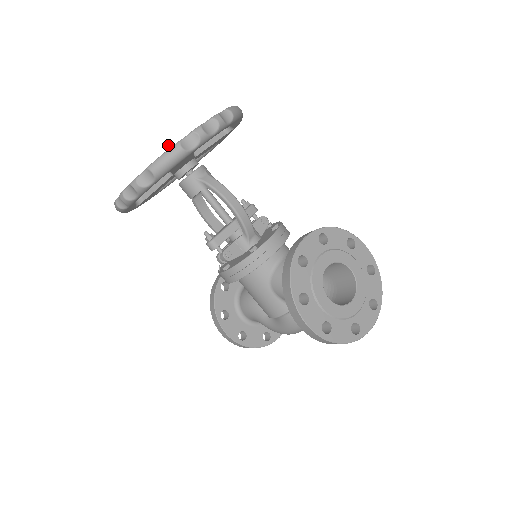
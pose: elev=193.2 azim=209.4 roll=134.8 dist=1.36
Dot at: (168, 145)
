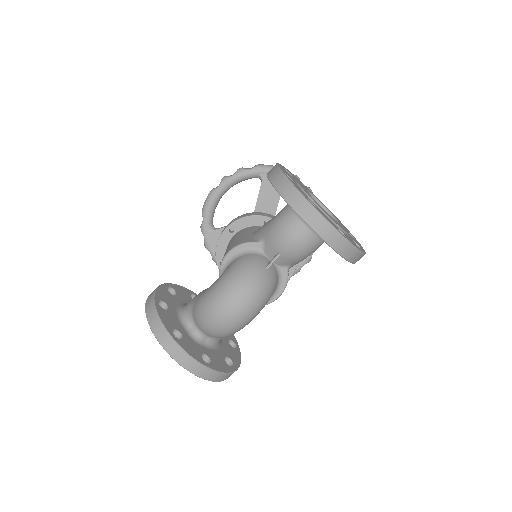
Dot at: occluded
